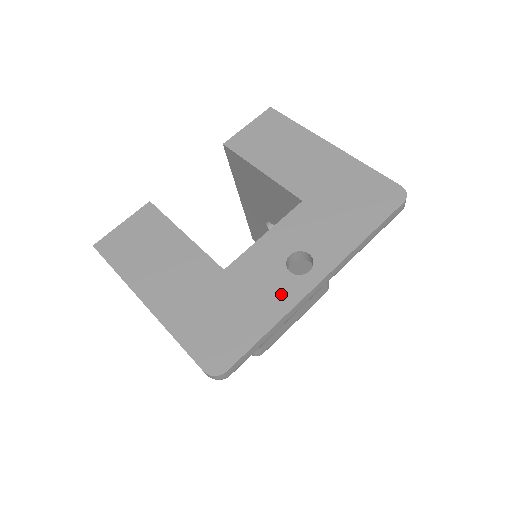
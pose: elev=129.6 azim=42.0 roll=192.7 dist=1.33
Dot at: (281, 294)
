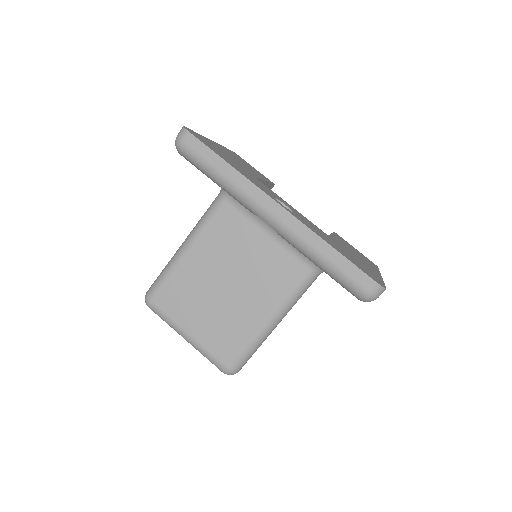
Dot at: (256, 183)
